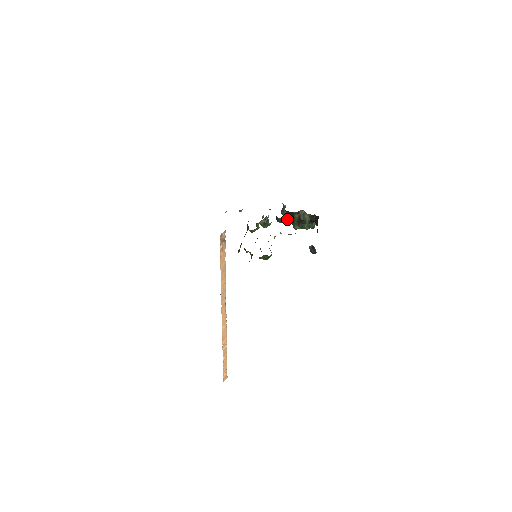
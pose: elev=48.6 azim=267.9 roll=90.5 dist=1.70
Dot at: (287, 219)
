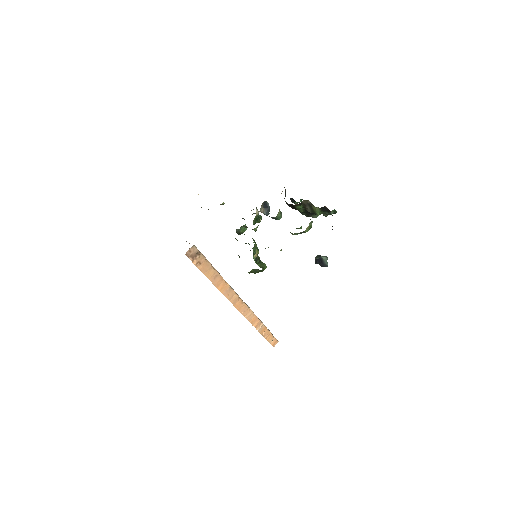
Dot at: occluded
